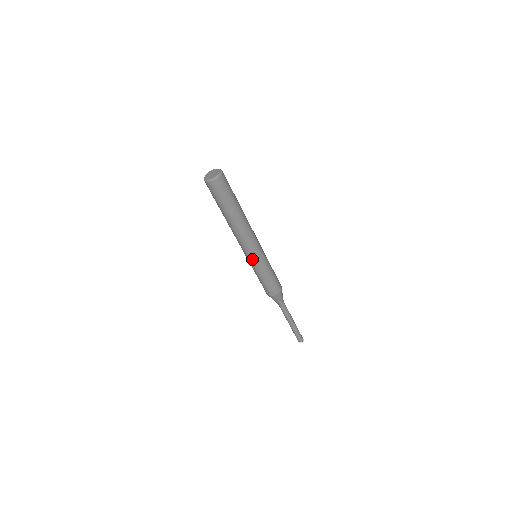
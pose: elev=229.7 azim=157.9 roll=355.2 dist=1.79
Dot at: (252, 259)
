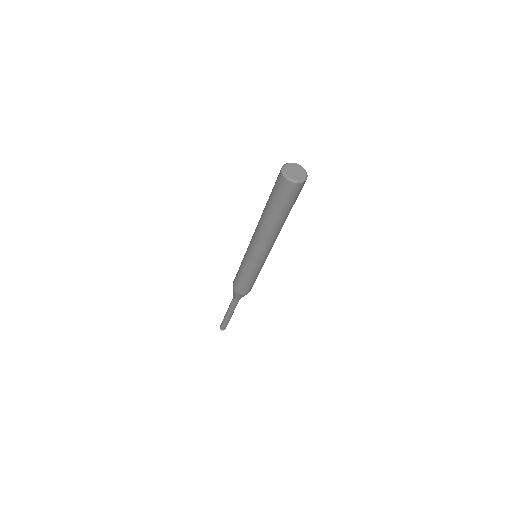
Dot at: (249, 257)
